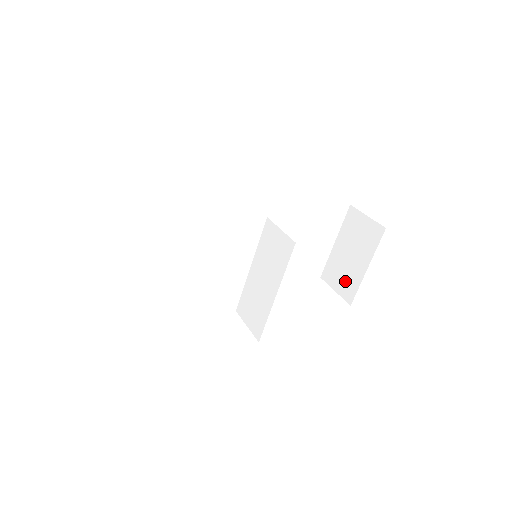
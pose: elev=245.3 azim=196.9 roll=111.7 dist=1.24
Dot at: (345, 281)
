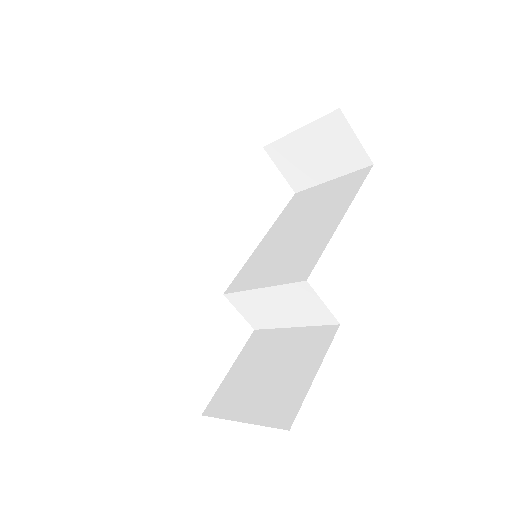
Dot at: (297, 172)
